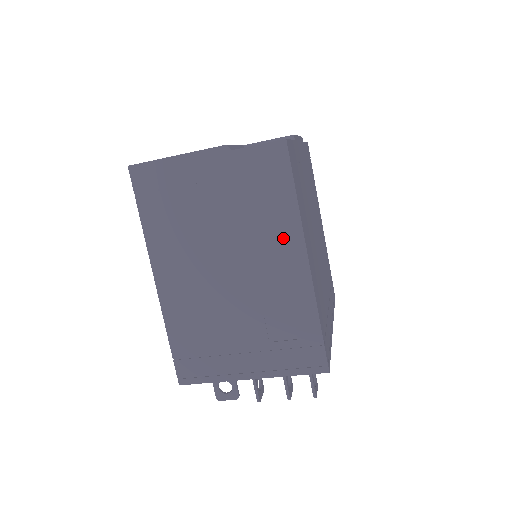
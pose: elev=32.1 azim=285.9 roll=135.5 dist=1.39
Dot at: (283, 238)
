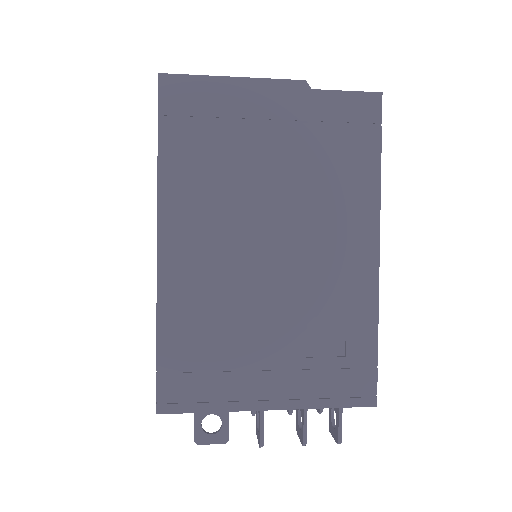
Dot at: (354, 217)
